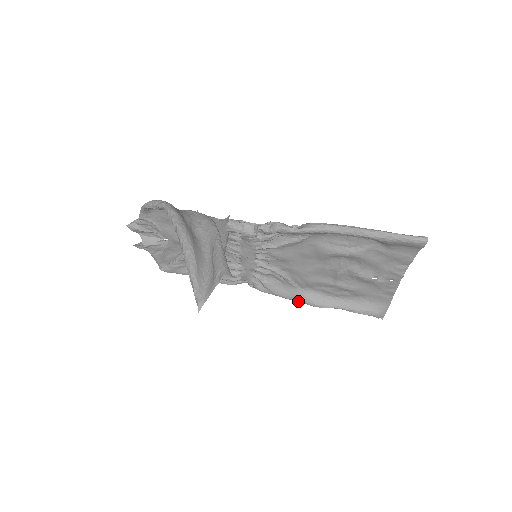
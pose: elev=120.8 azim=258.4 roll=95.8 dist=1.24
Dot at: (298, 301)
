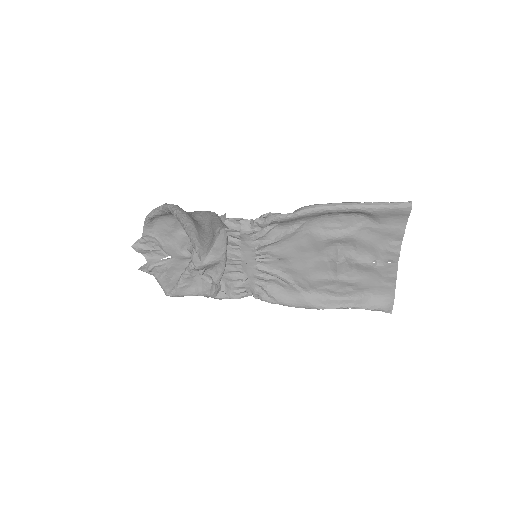
Dot at: (304, 307)
